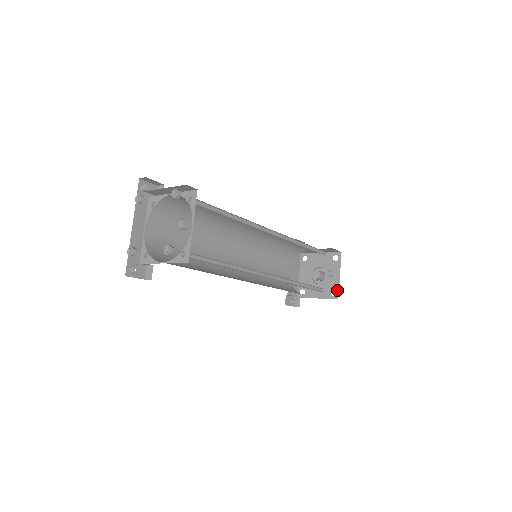
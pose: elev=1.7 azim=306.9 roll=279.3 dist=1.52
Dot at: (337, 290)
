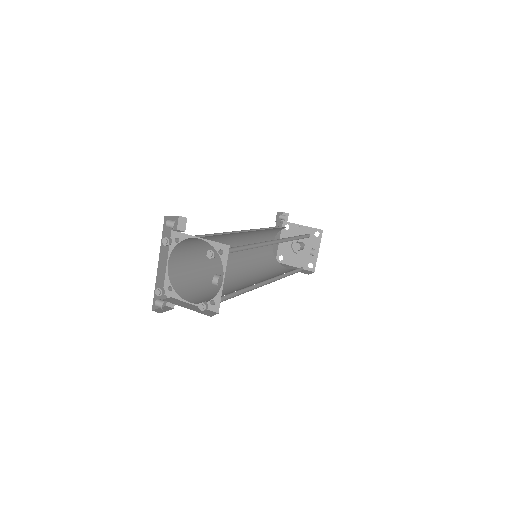
Dot at: (314, 264)
